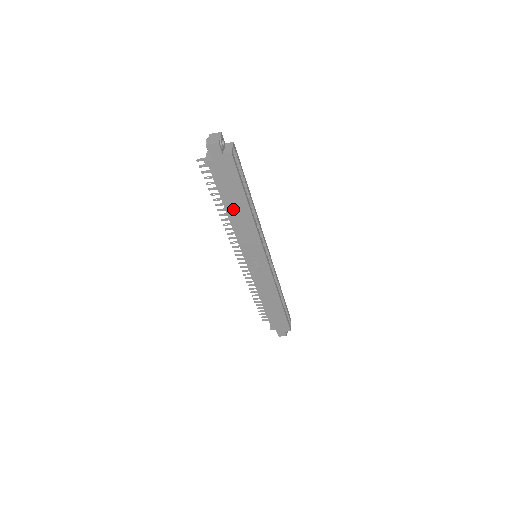
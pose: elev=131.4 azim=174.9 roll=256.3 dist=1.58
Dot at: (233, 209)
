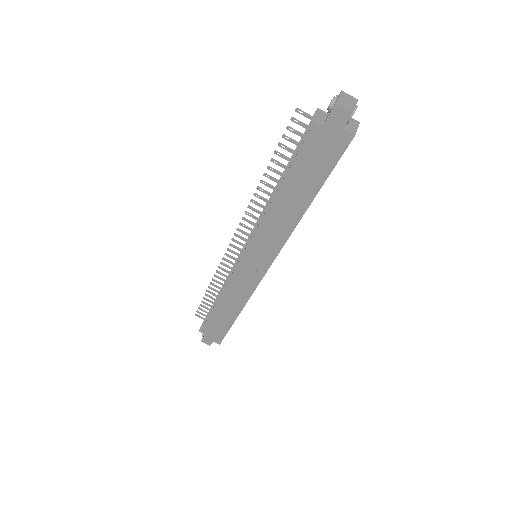
Dot at: (287, 196)
